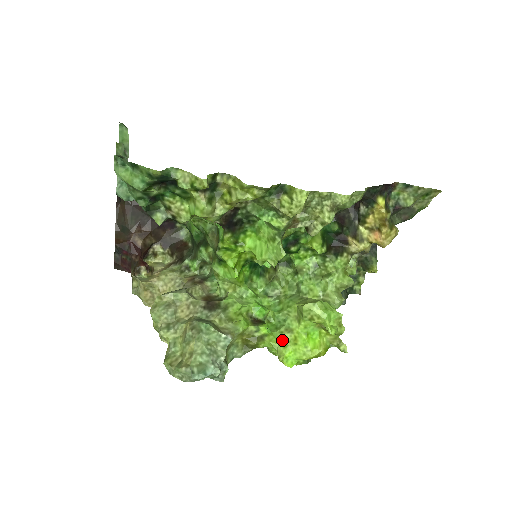
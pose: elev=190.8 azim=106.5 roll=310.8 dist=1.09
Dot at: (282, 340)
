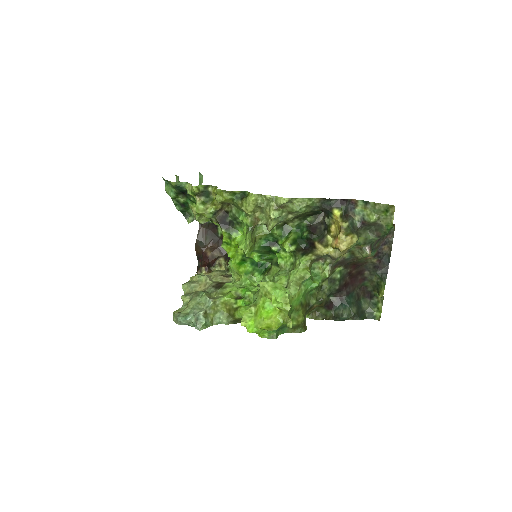
Dot at: (249, 312)
